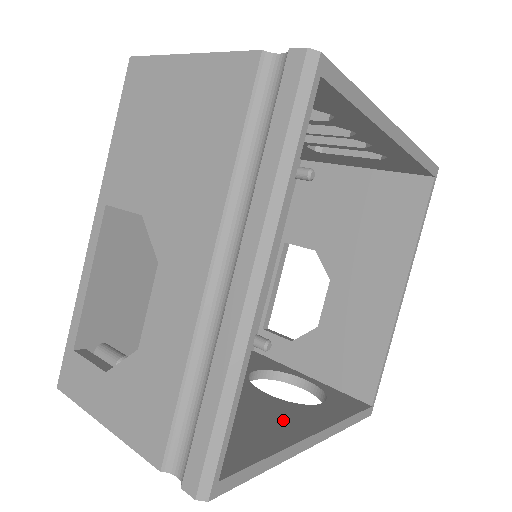
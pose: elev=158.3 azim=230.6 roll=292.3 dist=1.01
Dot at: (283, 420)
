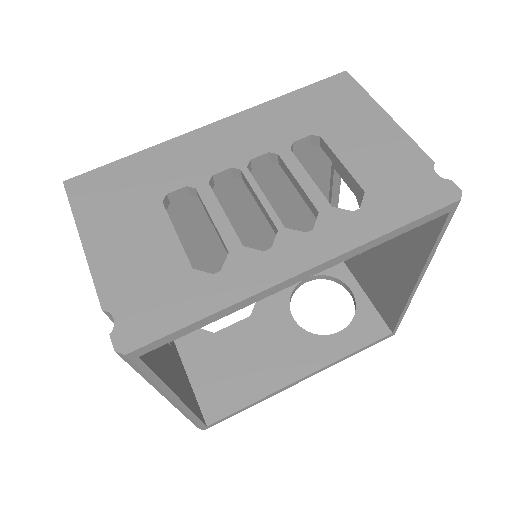
Dot at: (286, 360)
